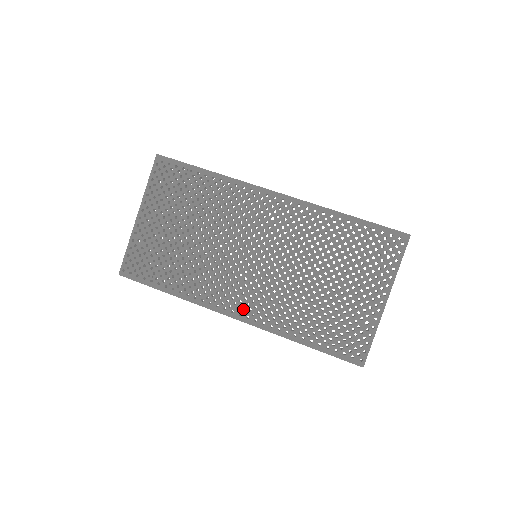
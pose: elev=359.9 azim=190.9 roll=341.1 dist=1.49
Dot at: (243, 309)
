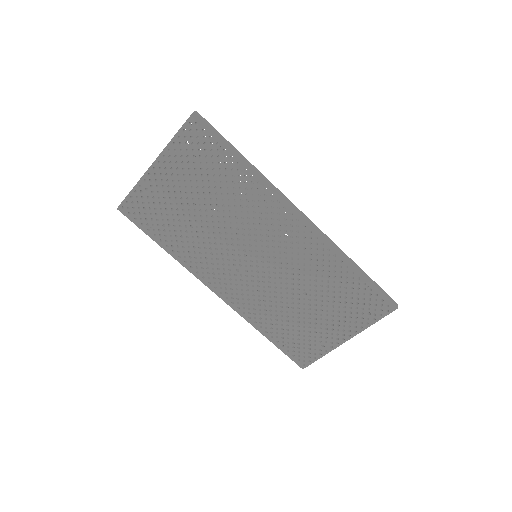
Dot at: (225, 290)
